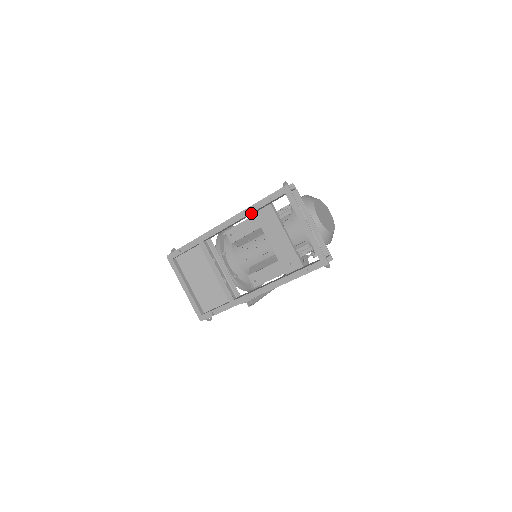
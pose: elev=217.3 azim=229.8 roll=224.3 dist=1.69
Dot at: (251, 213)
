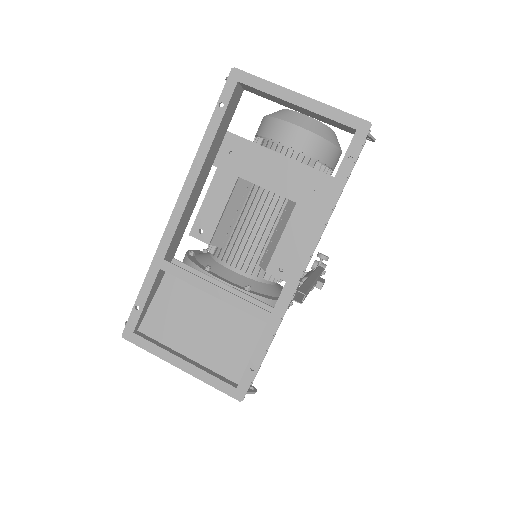
Dot at: (208, 157)
